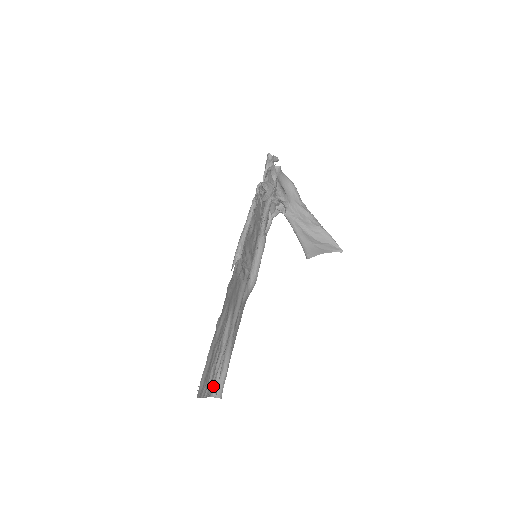
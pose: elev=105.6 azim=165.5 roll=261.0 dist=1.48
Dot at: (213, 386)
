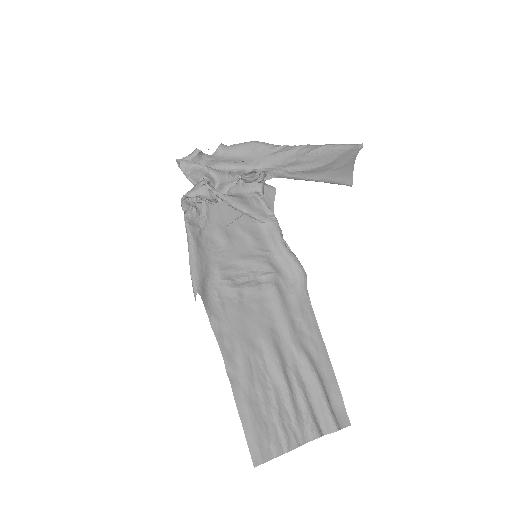
Dot at: (306, 427)
